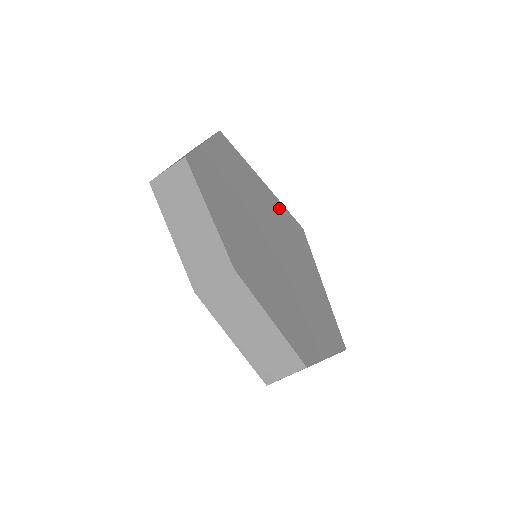
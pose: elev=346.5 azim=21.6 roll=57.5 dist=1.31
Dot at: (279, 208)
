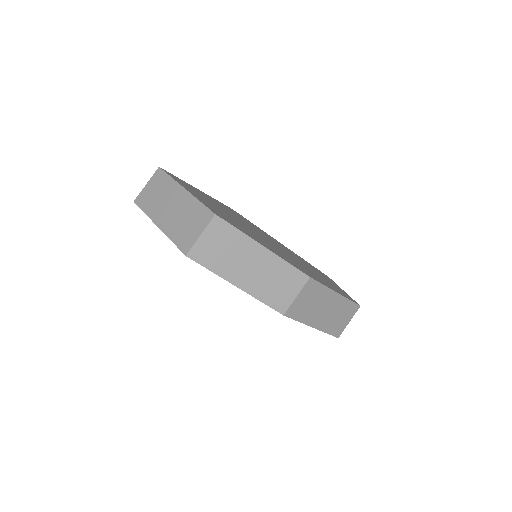
Dot at: occluded
